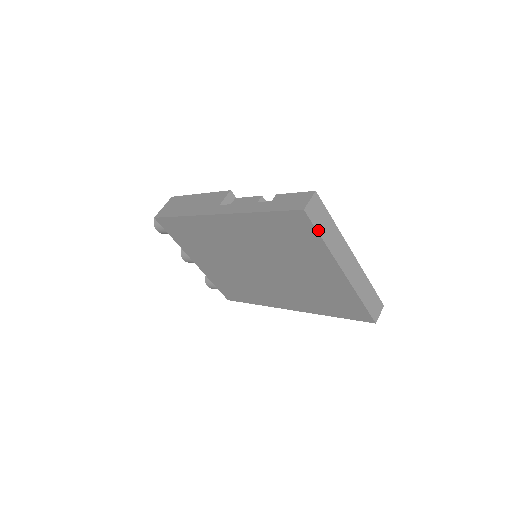
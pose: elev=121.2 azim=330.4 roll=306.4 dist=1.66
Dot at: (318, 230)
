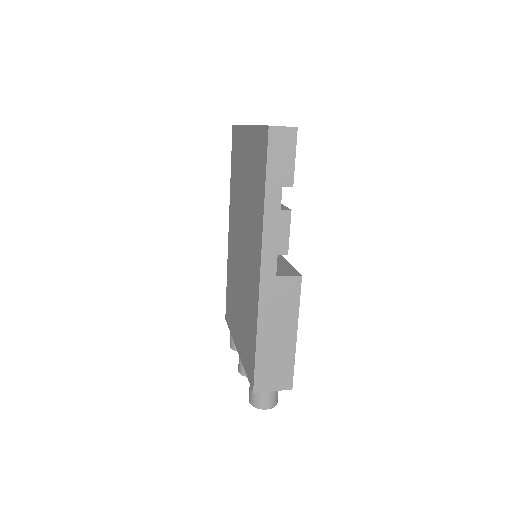
Dot at: occluded
